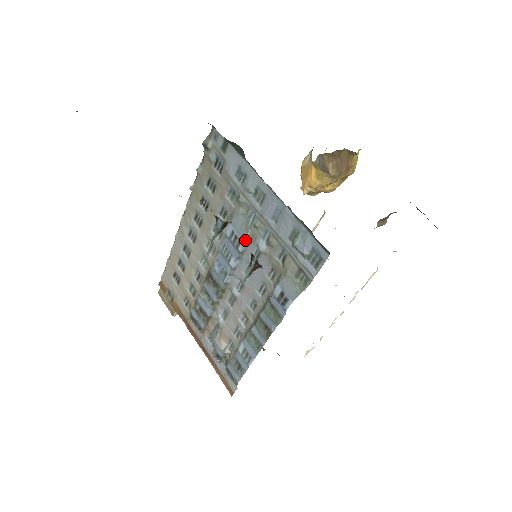
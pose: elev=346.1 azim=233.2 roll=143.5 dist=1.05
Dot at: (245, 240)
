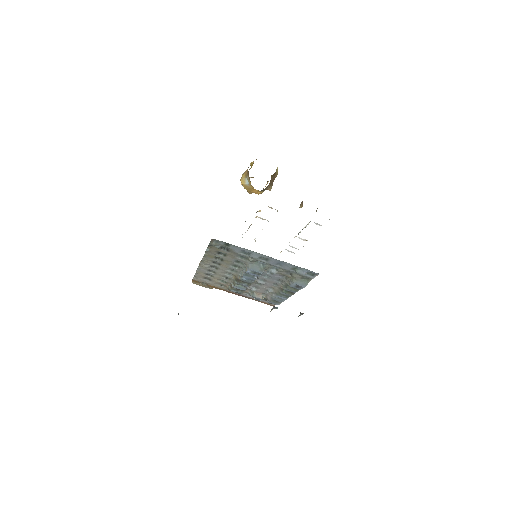
Dot at: occluded
